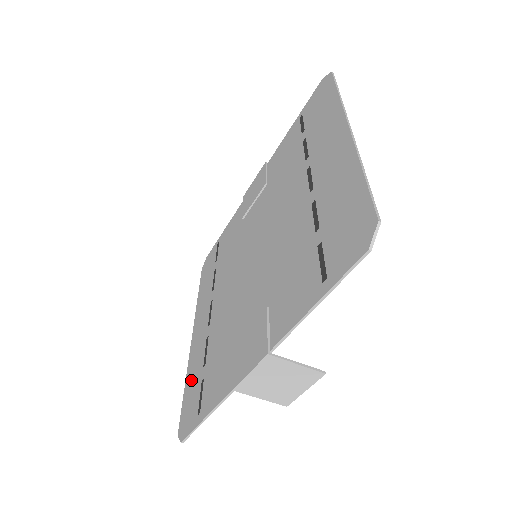
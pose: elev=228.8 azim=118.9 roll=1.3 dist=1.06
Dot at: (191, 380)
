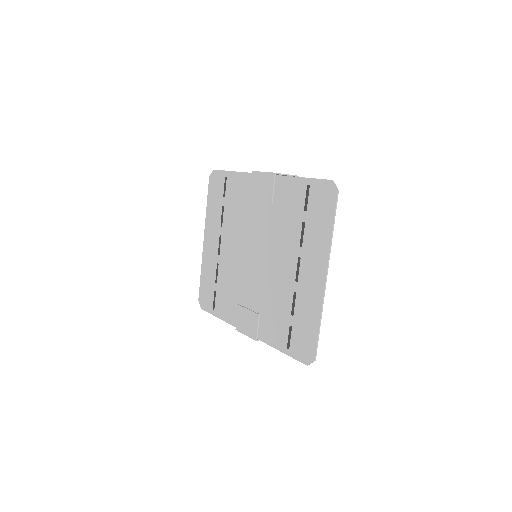
Dot at: (206, 277)
